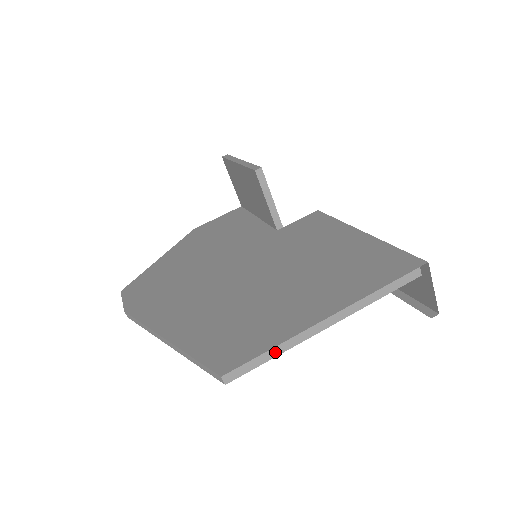
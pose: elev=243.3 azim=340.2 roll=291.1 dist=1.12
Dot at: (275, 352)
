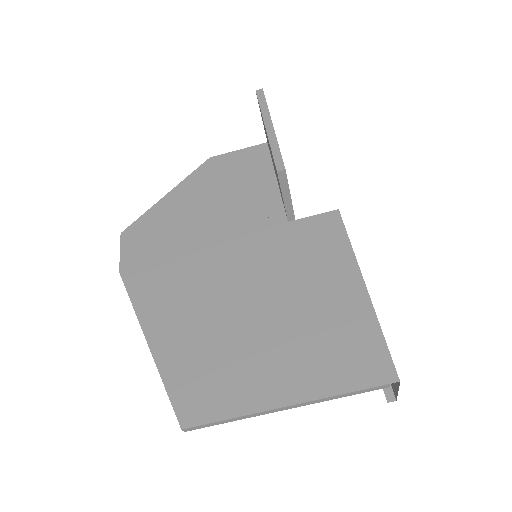
Dot at: (232, 420)
